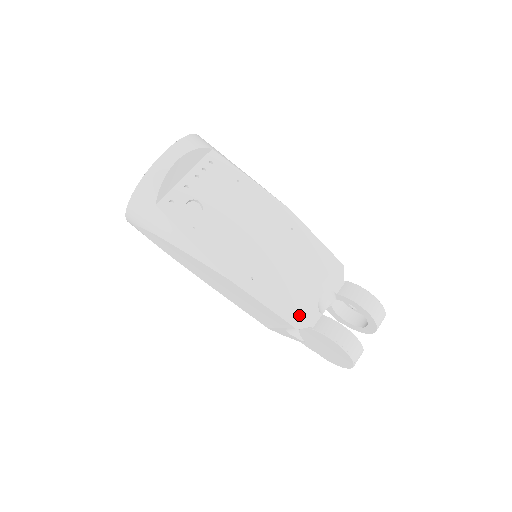
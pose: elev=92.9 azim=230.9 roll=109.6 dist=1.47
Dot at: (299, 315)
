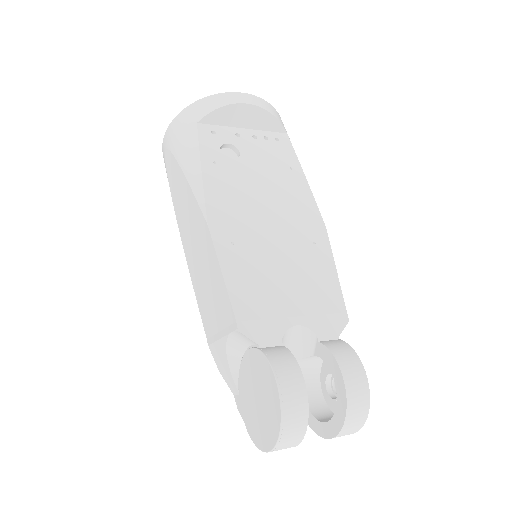
Dot at: (254, 320)
